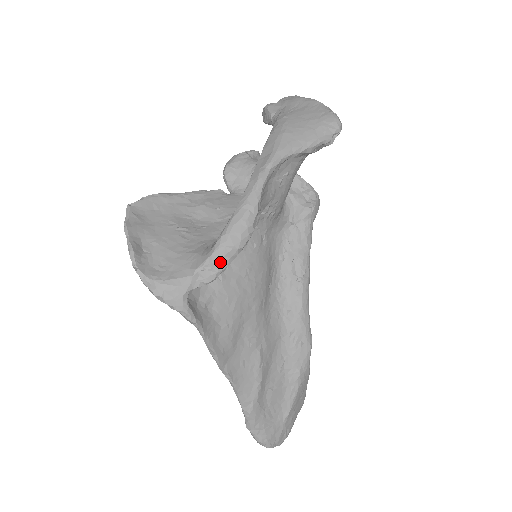
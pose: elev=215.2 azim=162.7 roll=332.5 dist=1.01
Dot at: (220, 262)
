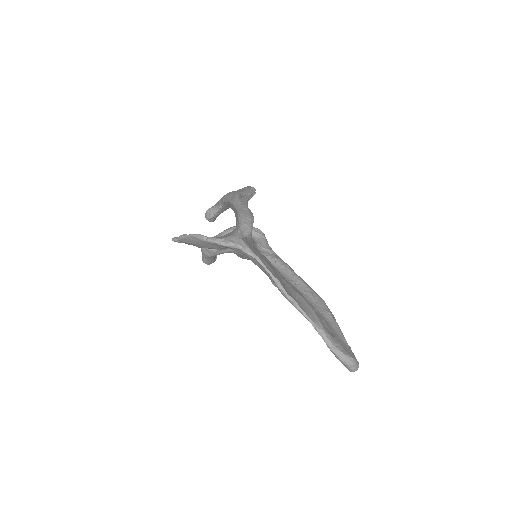
Dot at: (248, 223)
